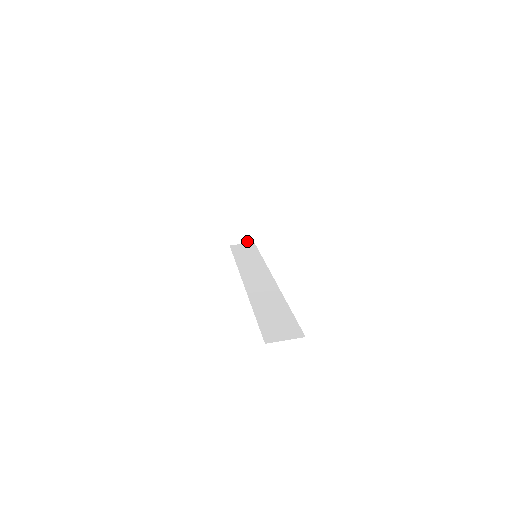
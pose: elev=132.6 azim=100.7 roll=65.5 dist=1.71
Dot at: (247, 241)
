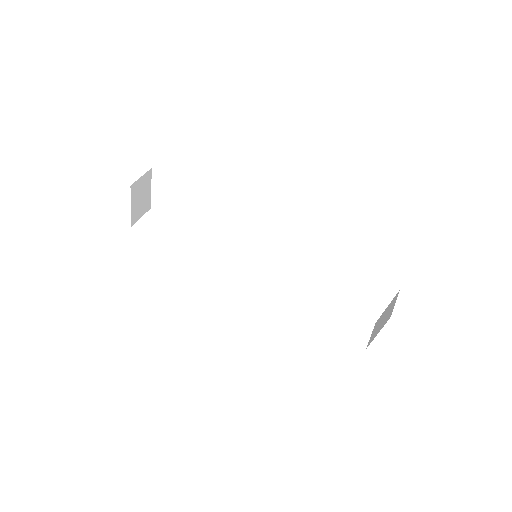
Dot at: (145, 211)
